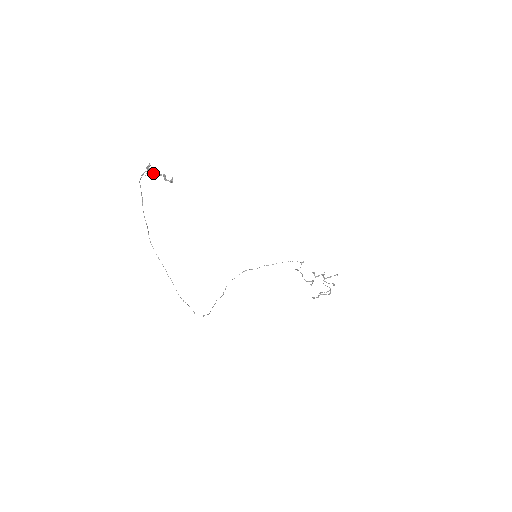
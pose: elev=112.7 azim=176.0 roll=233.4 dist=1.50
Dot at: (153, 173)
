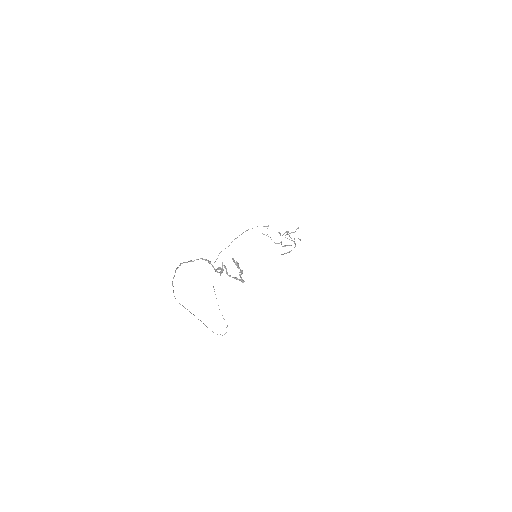
Dot at: (242, 281)
